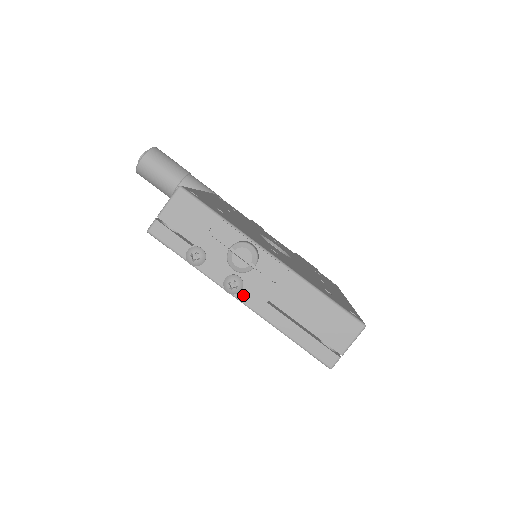
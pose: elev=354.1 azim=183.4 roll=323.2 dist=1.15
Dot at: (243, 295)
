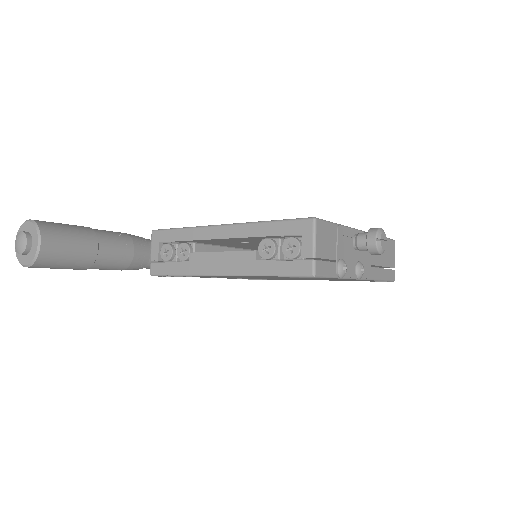
Dot at: occluded
